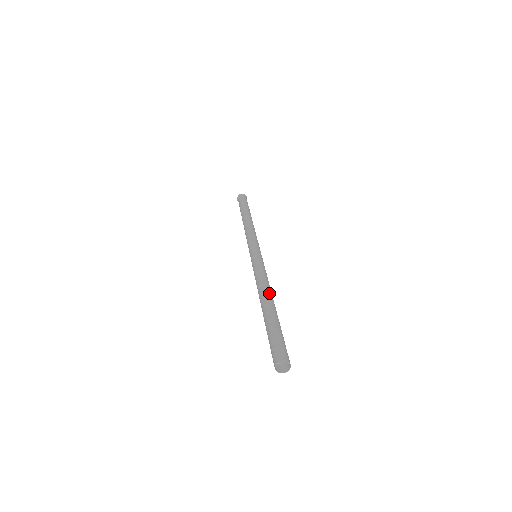
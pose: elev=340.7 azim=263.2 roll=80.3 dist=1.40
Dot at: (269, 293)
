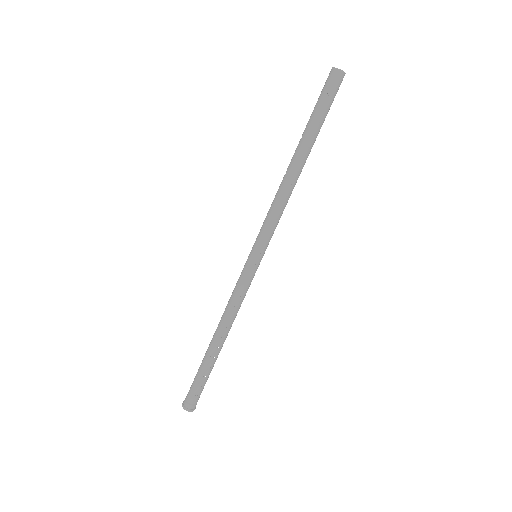
Dot at: occluded
